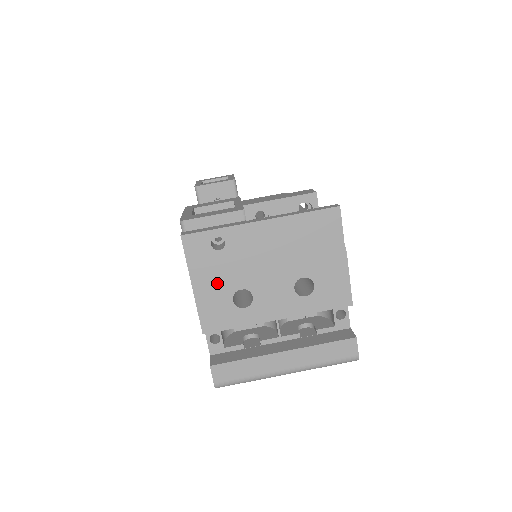
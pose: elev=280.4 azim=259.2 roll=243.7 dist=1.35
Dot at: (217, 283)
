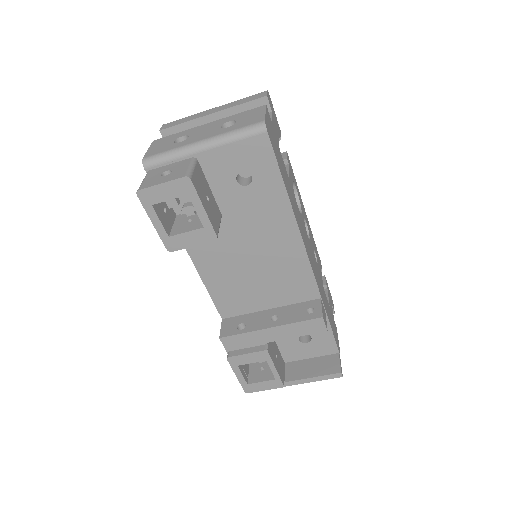
Dot at: occluded
